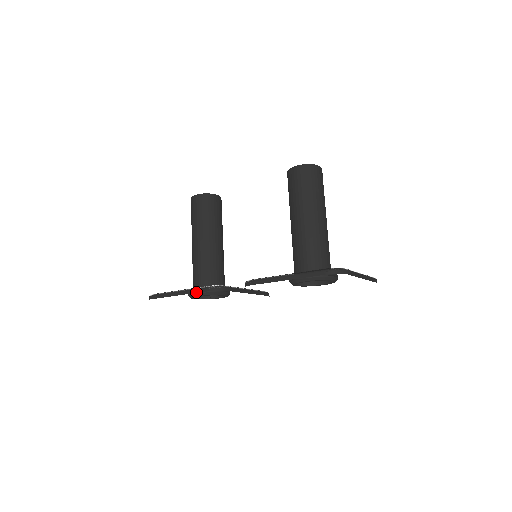
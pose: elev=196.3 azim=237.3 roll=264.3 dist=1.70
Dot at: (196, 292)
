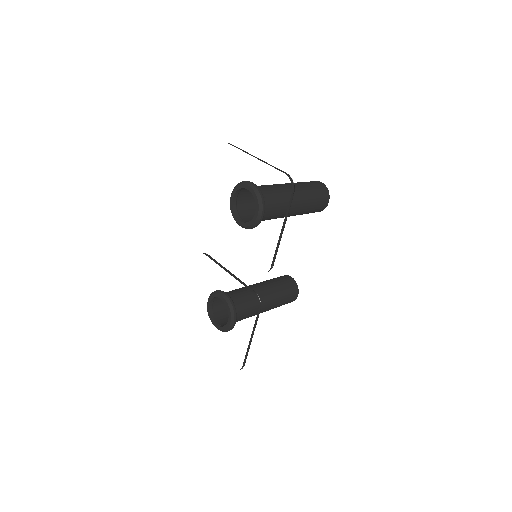
Dot at: occluded
